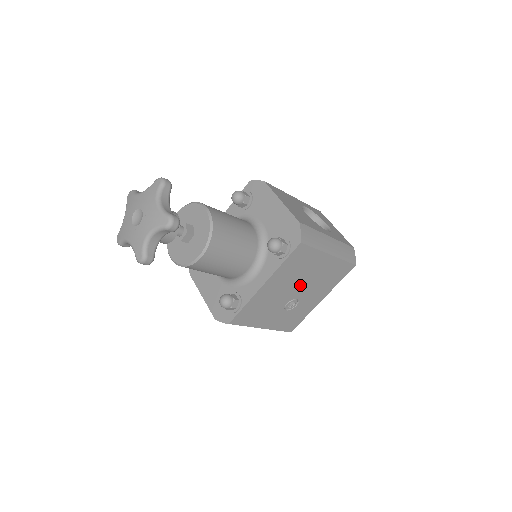
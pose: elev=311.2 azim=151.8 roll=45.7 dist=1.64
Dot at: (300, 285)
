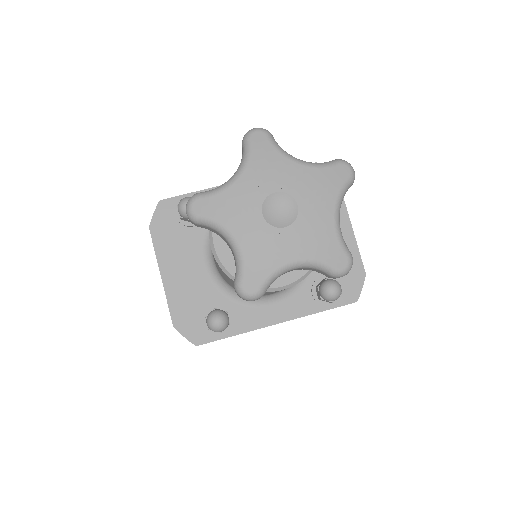
Dot at: occluded
